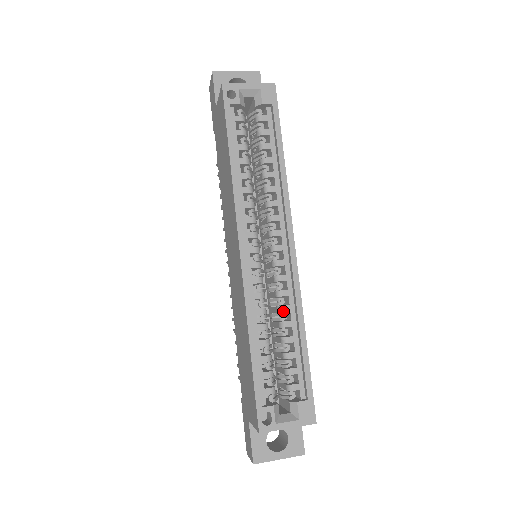
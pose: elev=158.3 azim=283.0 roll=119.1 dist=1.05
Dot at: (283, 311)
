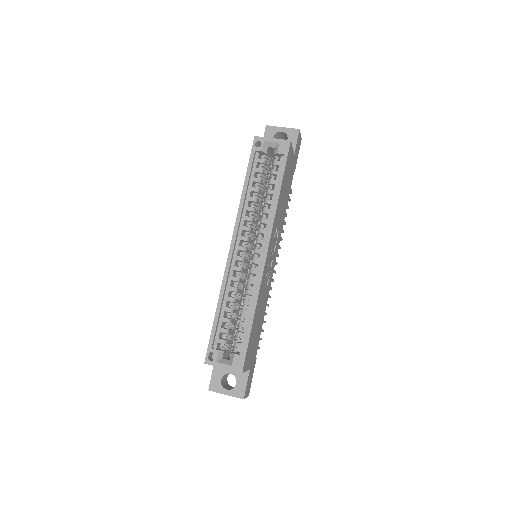
Dot at: (247, 293)
